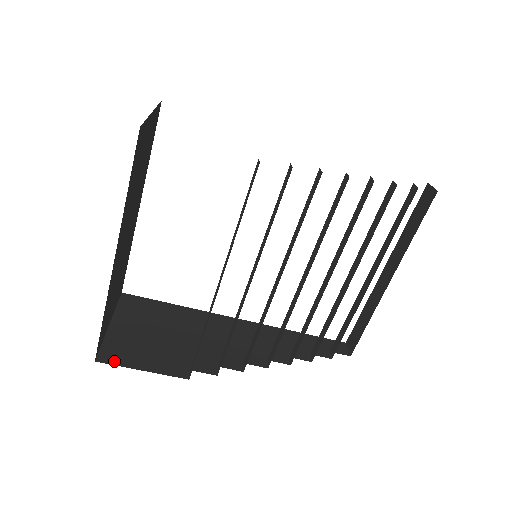
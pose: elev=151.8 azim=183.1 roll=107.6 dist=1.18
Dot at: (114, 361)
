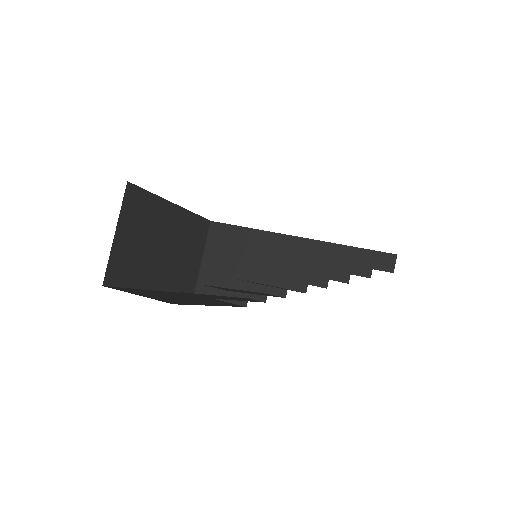
Dot at: (204, 293)
